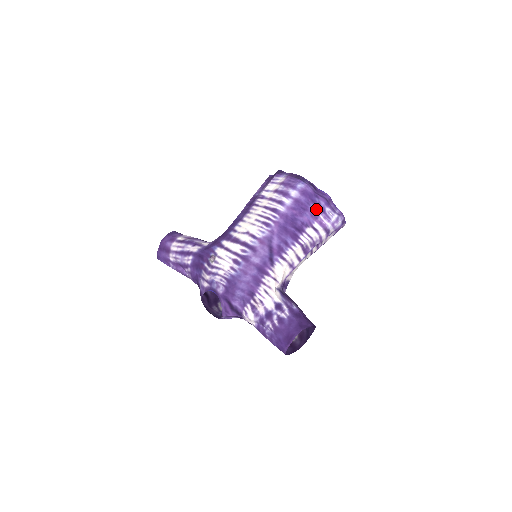
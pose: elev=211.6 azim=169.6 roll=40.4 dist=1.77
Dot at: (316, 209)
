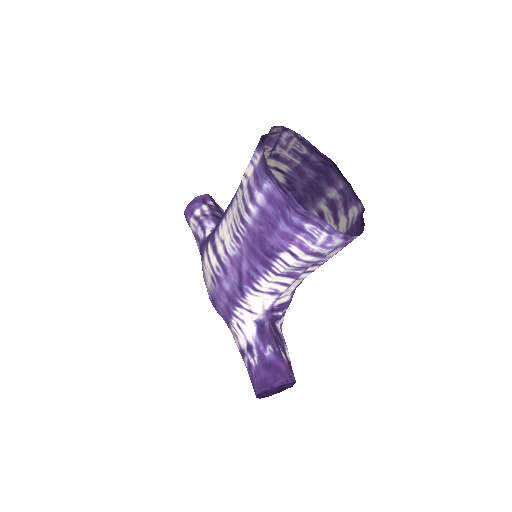
Dot at: (287, 228)
